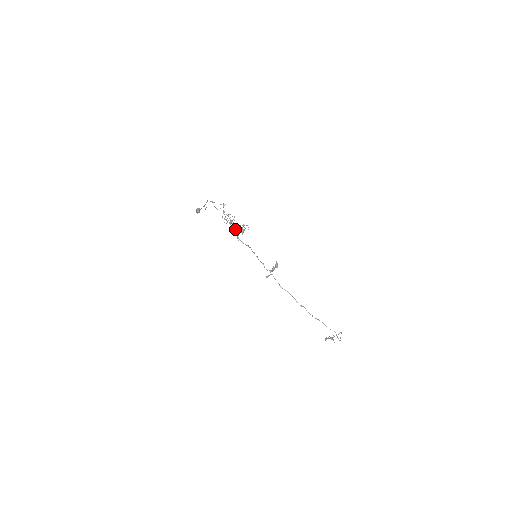
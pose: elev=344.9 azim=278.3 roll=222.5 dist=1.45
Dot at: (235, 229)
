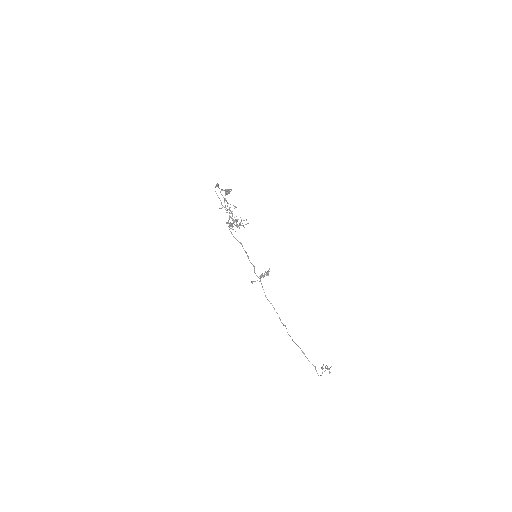
Dot at: (234, 221)
